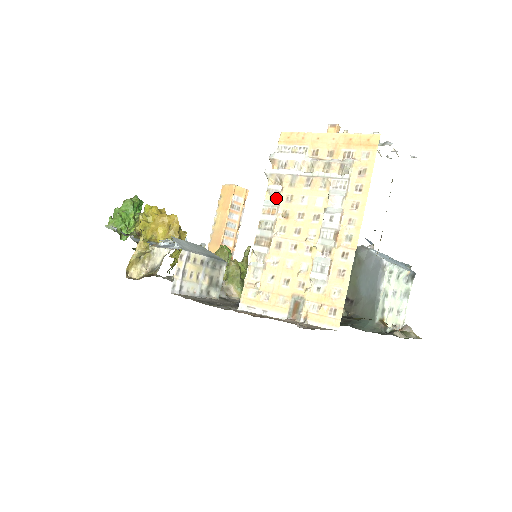
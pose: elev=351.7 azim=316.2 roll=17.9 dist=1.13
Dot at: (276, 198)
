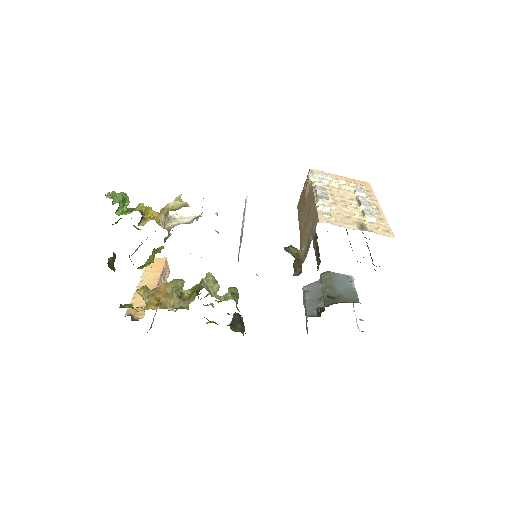
Dot at: occluded
